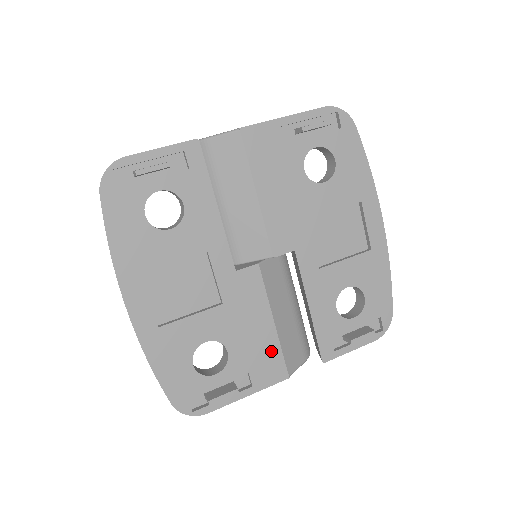
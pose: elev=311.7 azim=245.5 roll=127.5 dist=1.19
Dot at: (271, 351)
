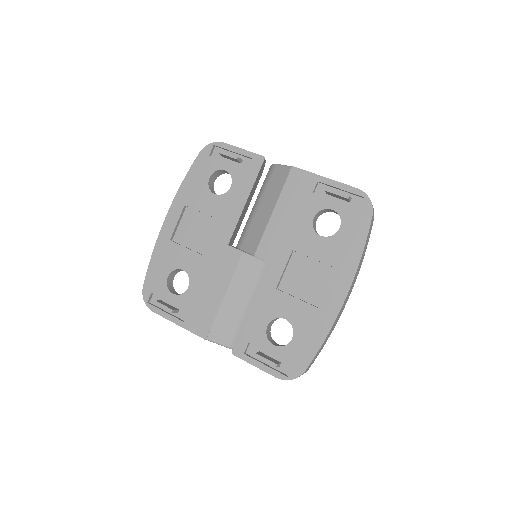
Dot at: (209, 312)
